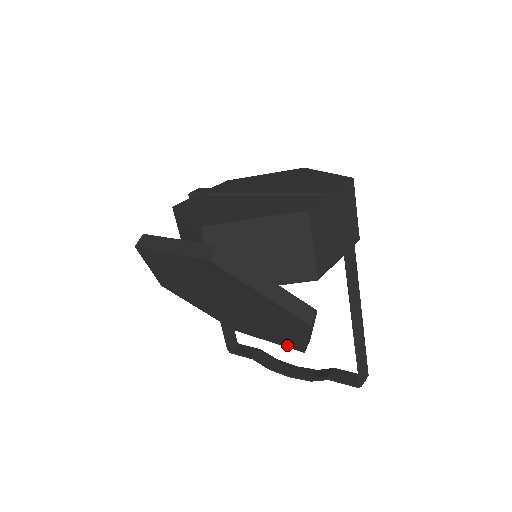
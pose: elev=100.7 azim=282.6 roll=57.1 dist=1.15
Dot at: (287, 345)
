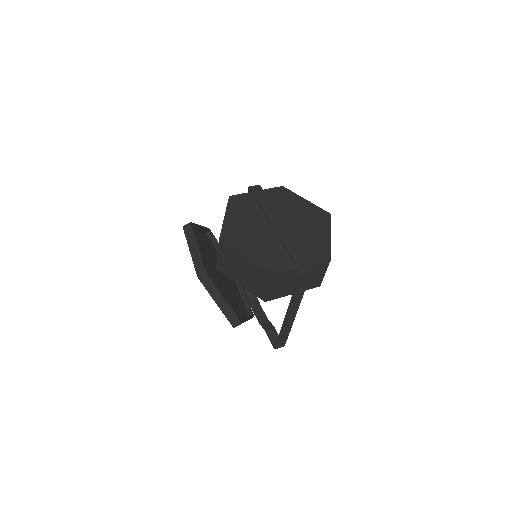
Dot at: occluded
